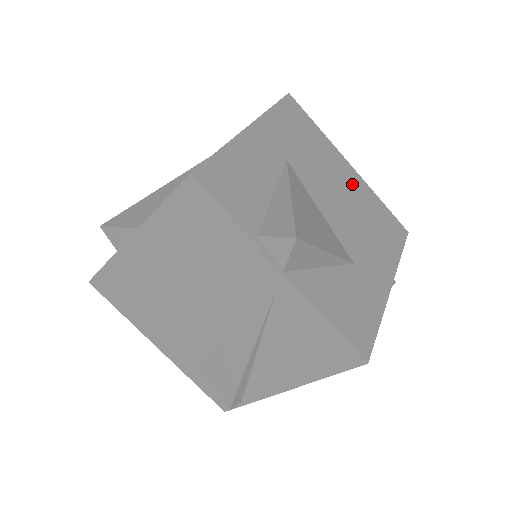
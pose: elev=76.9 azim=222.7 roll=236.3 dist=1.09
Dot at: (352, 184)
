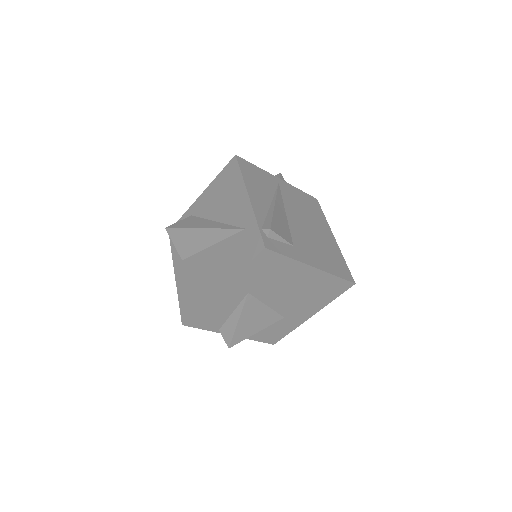
Dot at: (308, 279)
